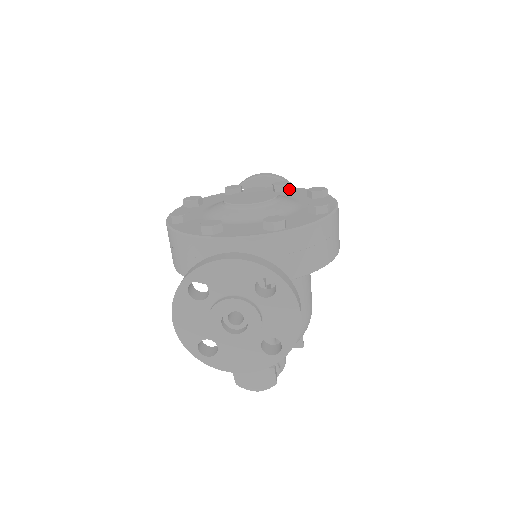
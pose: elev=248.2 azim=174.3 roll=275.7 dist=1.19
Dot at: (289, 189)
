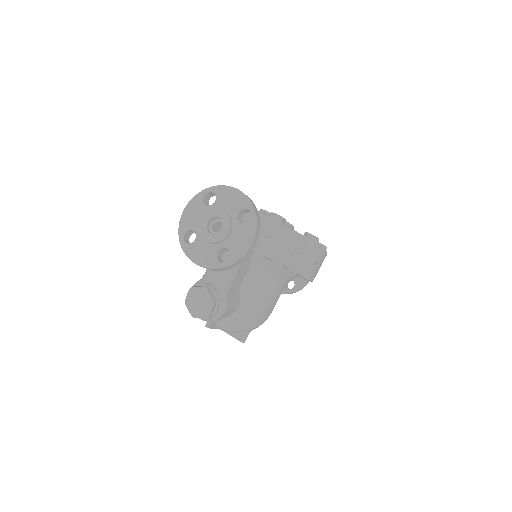
Dot at: occluded
